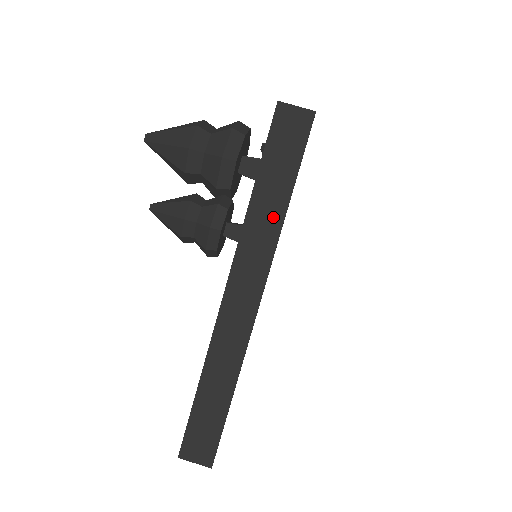
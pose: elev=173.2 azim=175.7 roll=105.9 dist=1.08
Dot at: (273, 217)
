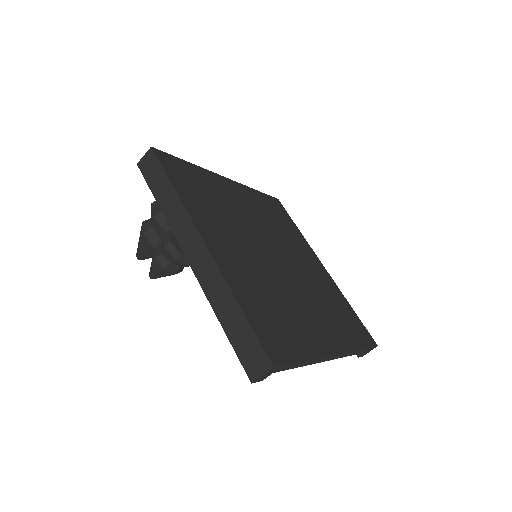
Dot at: (175, 203)
